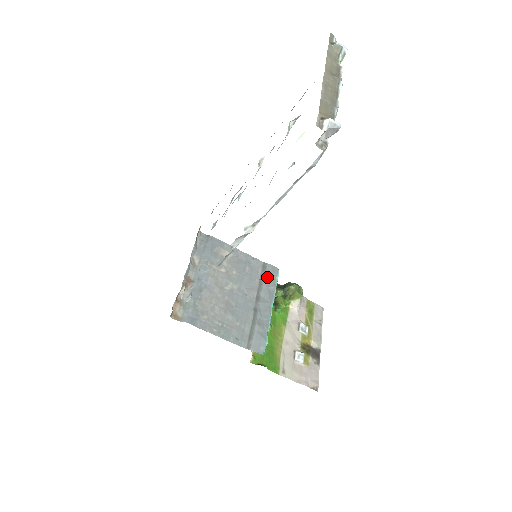
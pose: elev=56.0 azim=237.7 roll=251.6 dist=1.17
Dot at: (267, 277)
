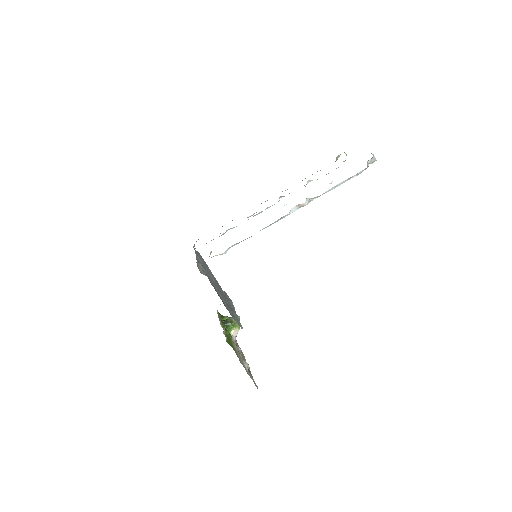
Dot at: (228, 298)
